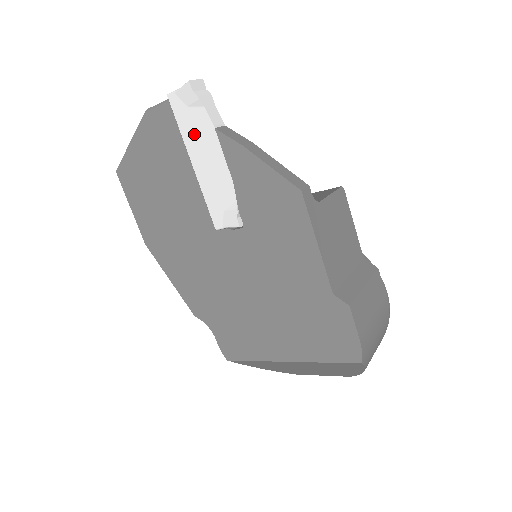
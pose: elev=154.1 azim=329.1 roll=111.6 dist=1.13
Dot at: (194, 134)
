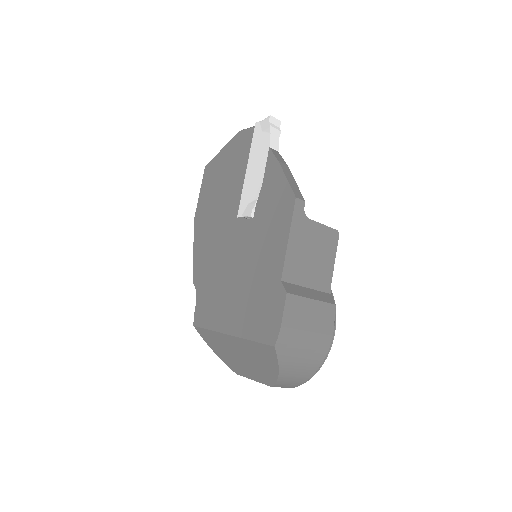
Dot at: (257, 149)
